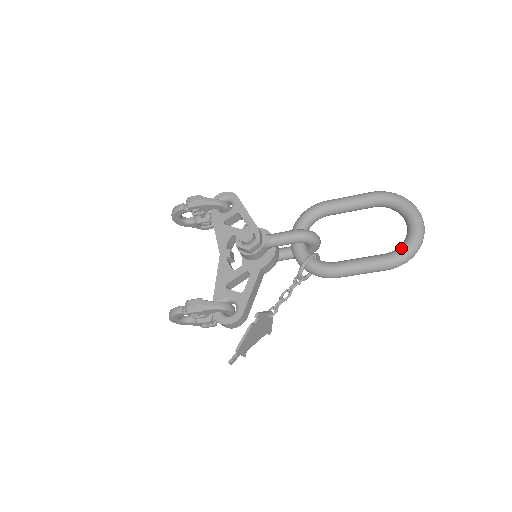
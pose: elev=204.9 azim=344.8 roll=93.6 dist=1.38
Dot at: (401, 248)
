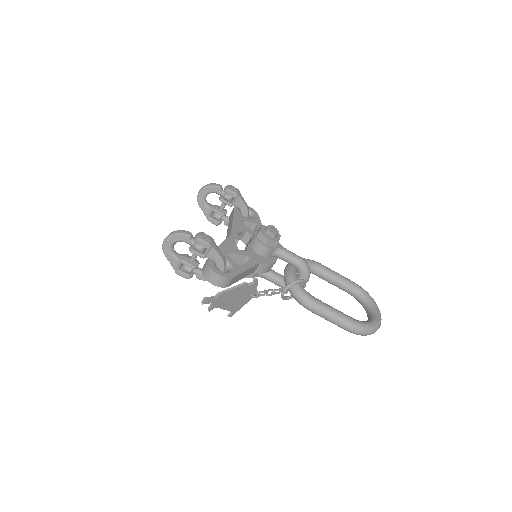
Dot at: (365, 322)
